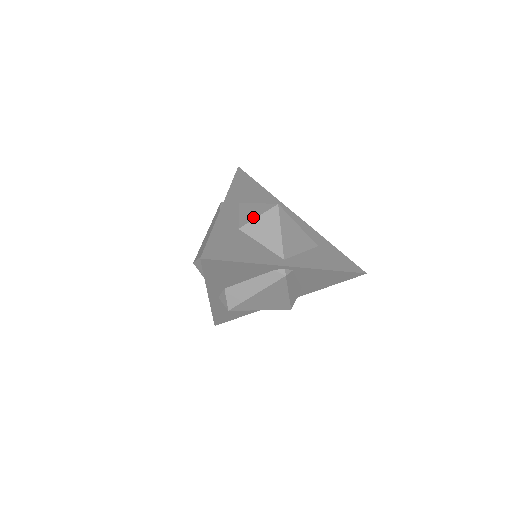
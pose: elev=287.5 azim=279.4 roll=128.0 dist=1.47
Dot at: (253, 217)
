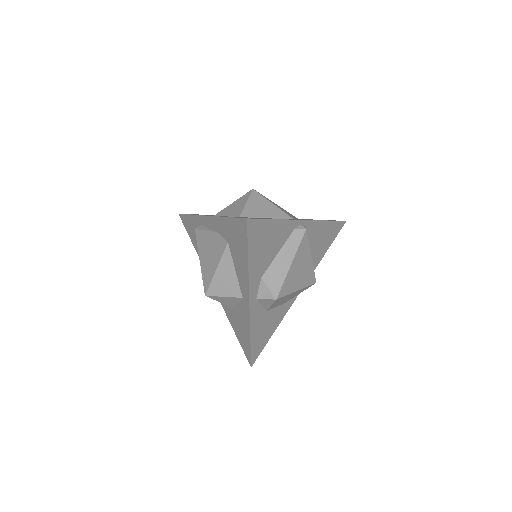
Dot at: (242, 206)
